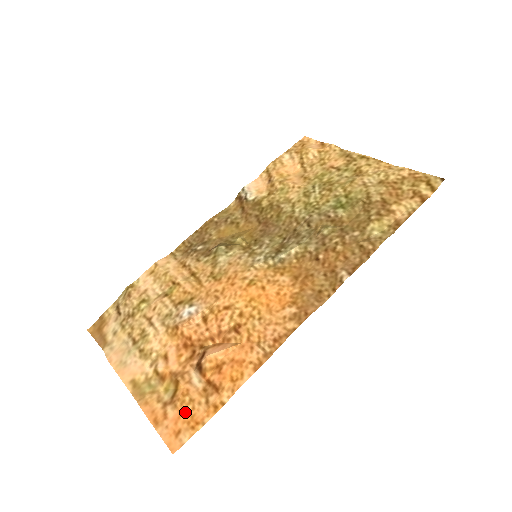
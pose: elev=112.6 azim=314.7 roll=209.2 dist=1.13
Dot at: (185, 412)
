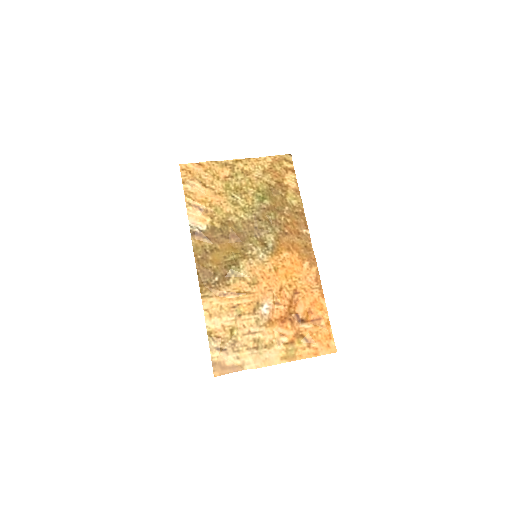
Dot at: (320, 338)
